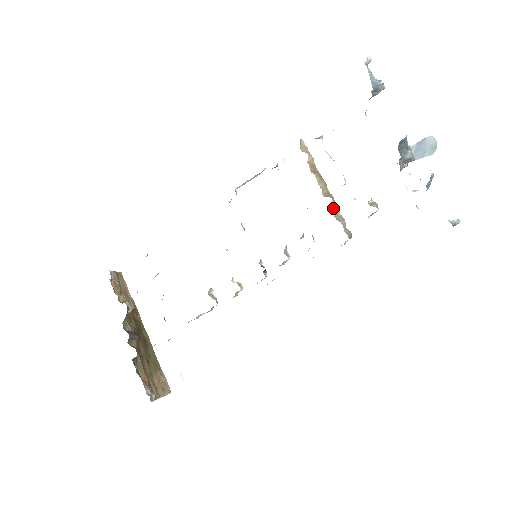
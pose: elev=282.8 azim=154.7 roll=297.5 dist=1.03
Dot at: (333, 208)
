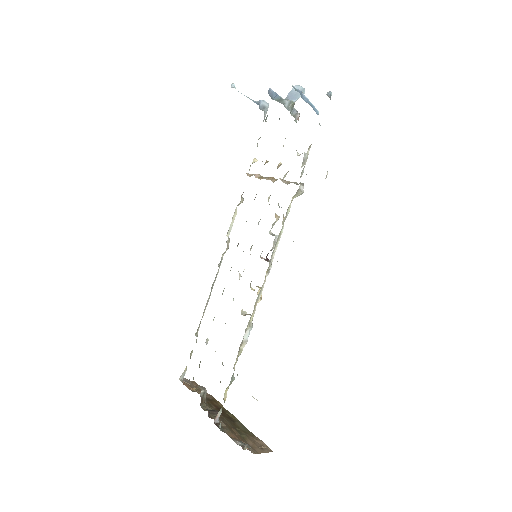
Dot at: occluded
